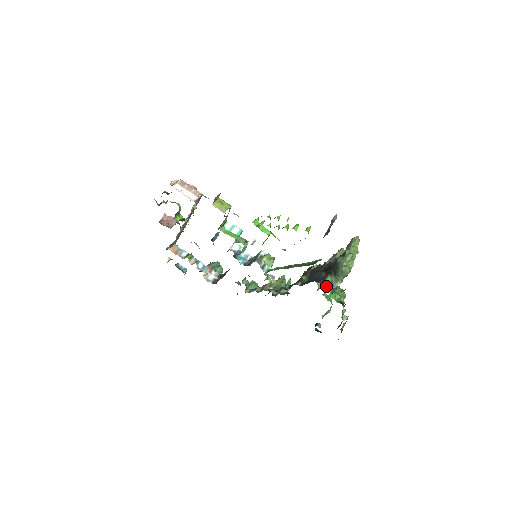
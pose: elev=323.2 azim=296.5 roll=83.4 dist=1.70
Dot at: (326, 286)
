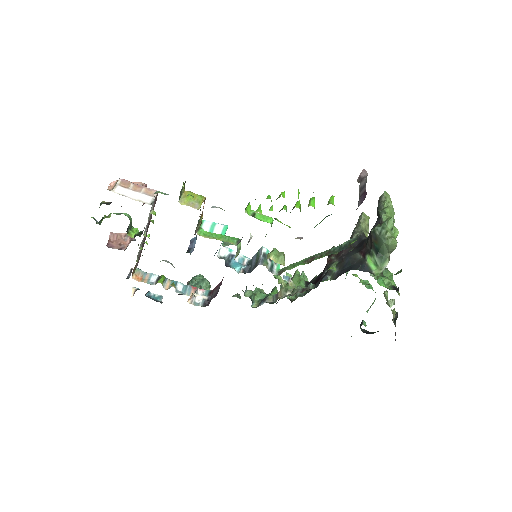
Dot at: (371, 272)
